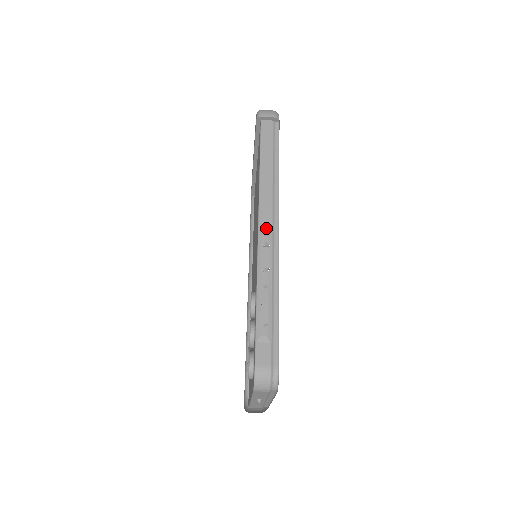
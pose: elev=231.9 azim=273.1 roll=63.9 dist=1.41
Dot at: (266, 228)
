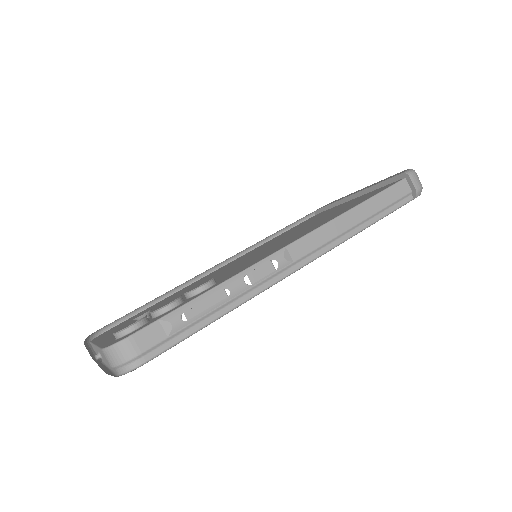
Dot at: (294, 253)
